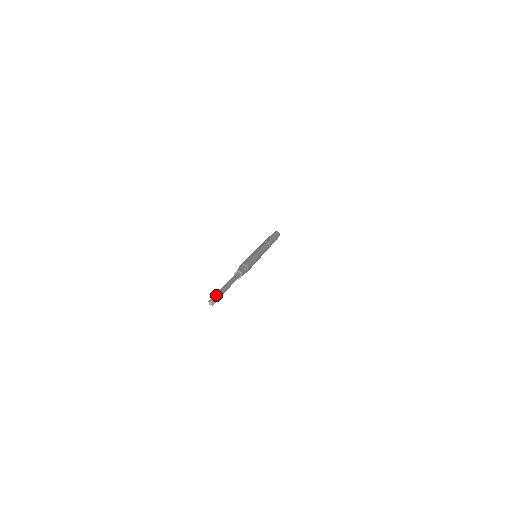
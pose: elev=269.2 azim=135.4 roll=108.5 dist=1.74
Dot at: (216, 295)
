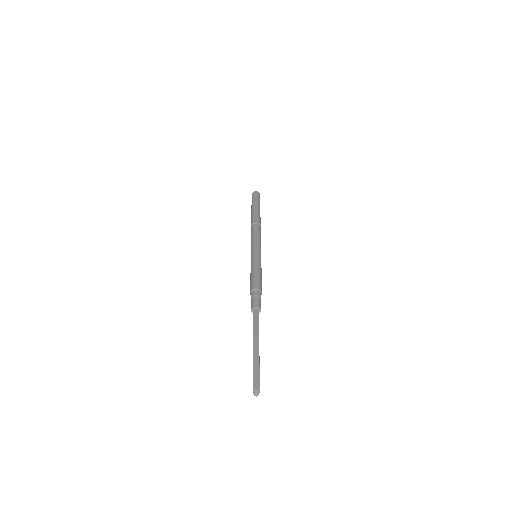
Dot at: (254, 377)
